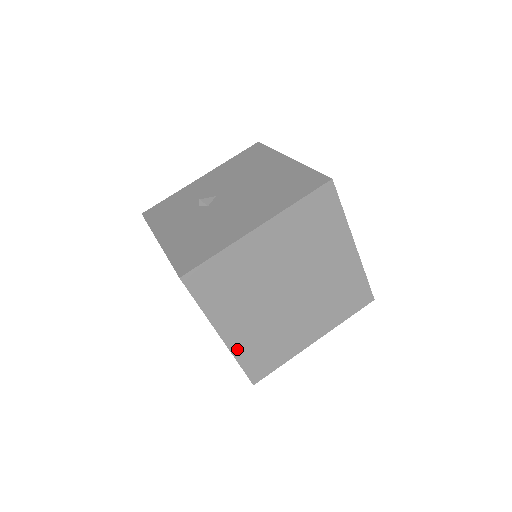
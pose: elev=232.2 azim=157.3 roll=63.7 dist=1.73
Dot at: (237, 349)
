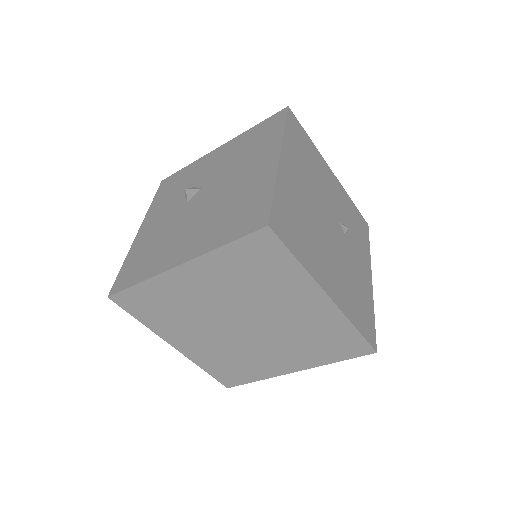
Dot at: (197, 359)
